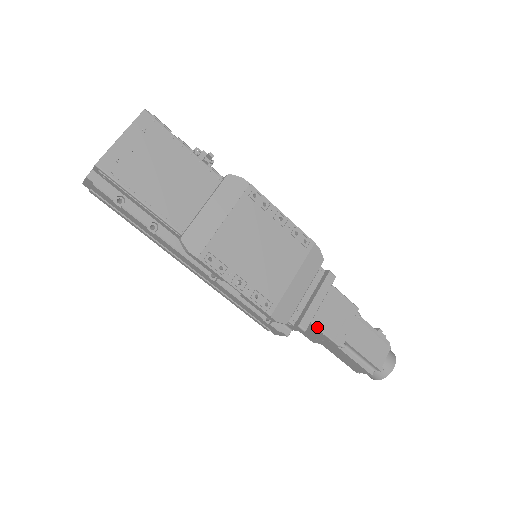
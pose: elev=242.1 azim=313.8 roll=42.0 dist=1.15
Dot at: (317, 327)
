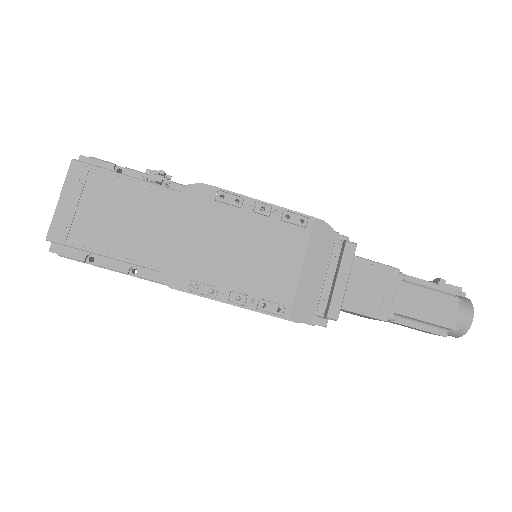
Dot at: (351, 310)
